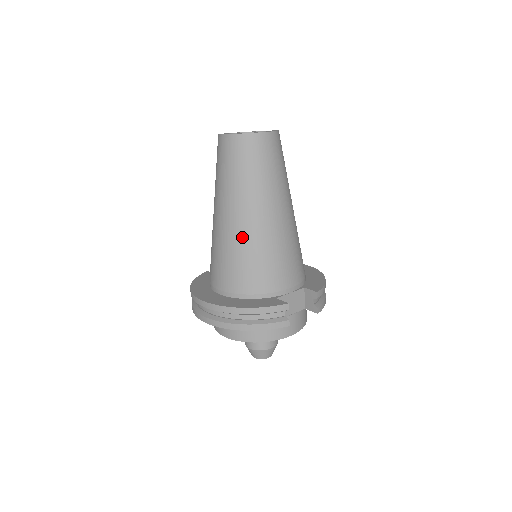
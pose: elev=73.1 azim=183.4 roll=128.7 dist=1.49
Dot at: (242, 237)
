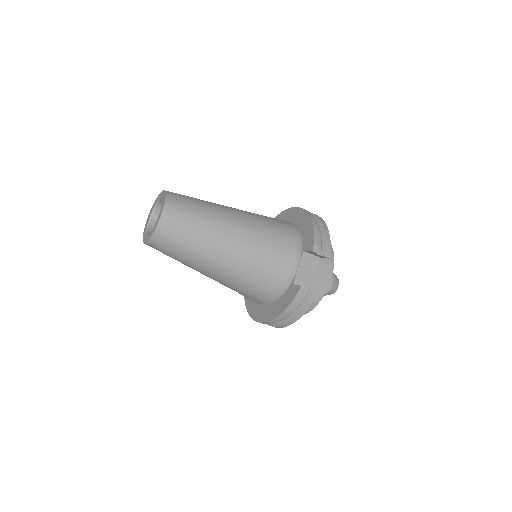
Dot at: (231, 279)
